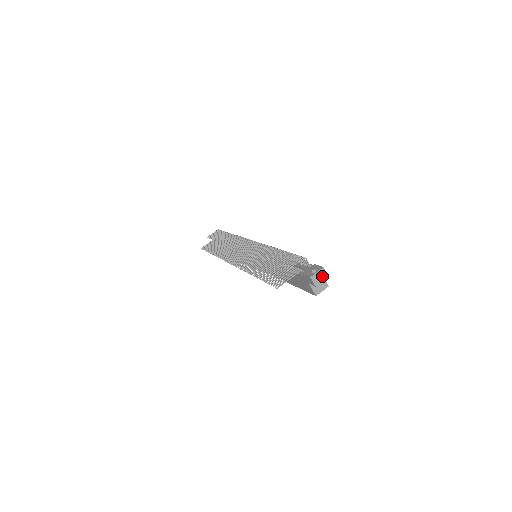
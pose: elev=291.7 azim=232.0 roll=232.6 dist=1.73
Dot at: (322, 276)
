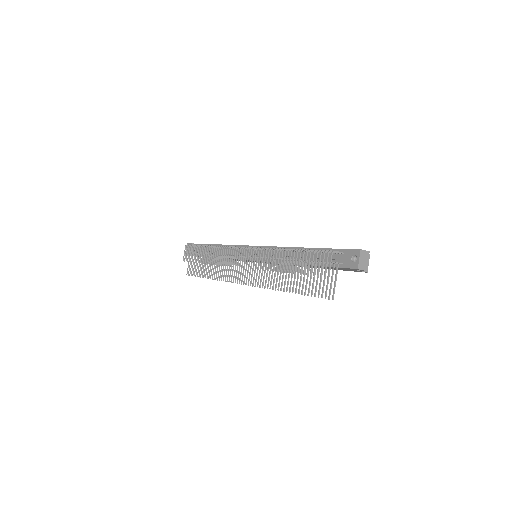
Dot at: (365, 257)
